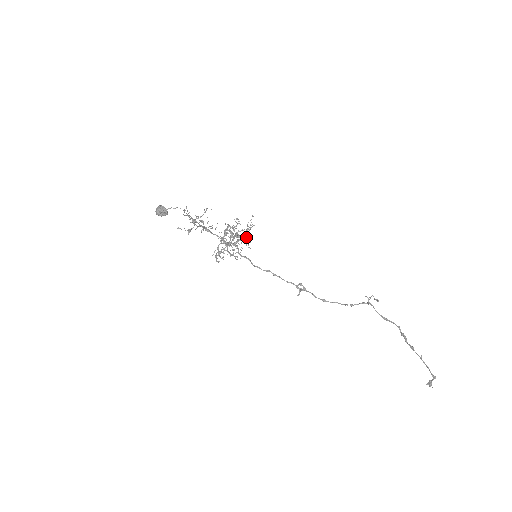
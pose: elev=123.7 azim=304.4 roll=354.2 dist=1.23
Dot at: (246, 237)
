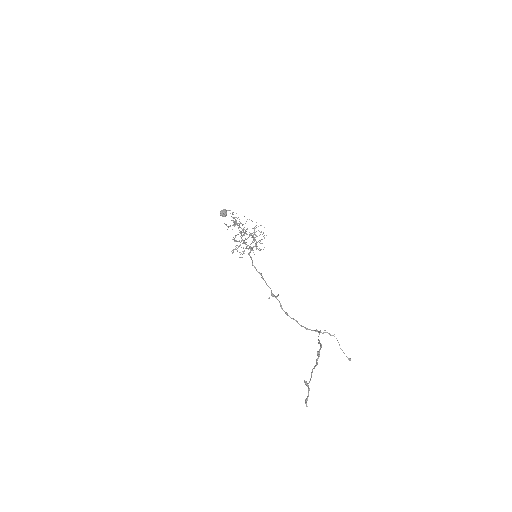
Dot at: (253, 235)
